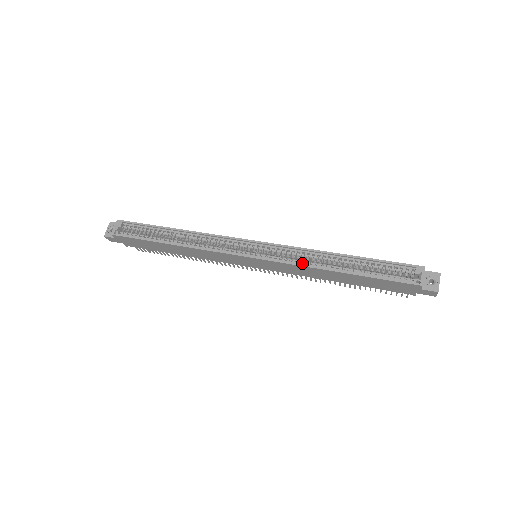
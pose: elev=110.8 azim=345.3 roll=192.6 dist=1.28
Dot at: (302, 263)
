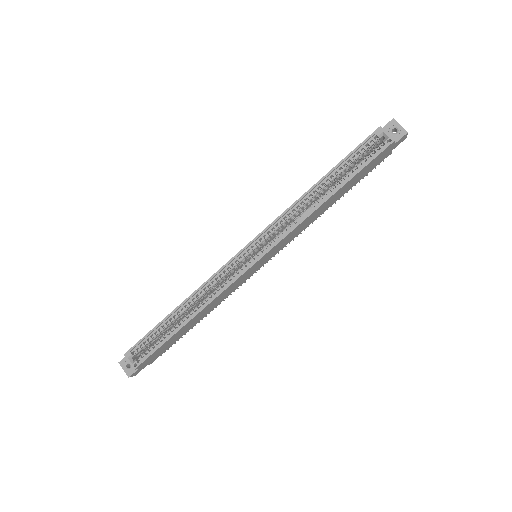
Dot at: (297, 222)
